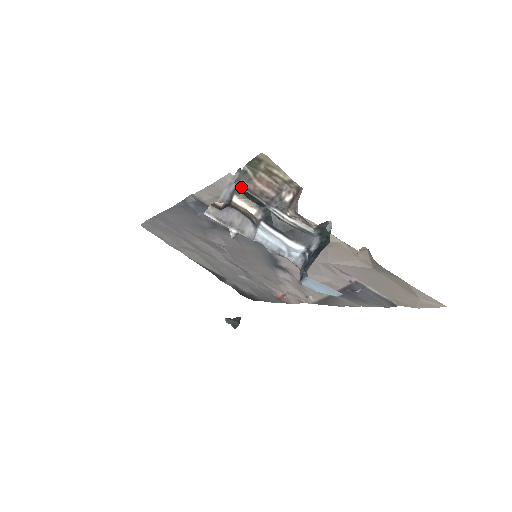
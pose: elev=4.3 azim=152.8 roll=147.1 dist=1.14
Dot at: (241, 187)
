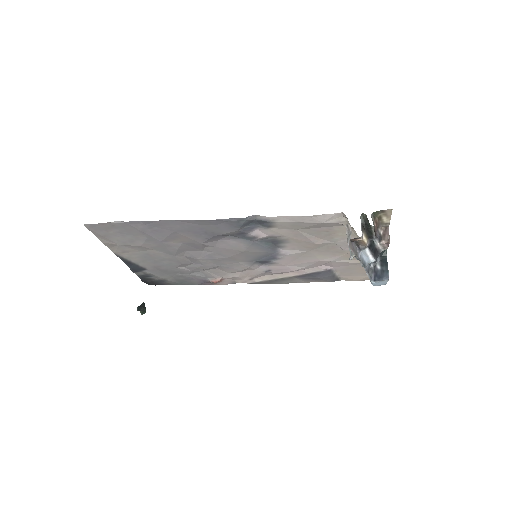
Dot at: (372, 228)
